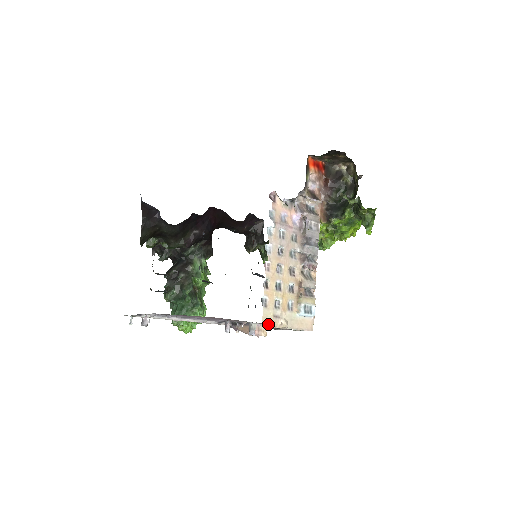
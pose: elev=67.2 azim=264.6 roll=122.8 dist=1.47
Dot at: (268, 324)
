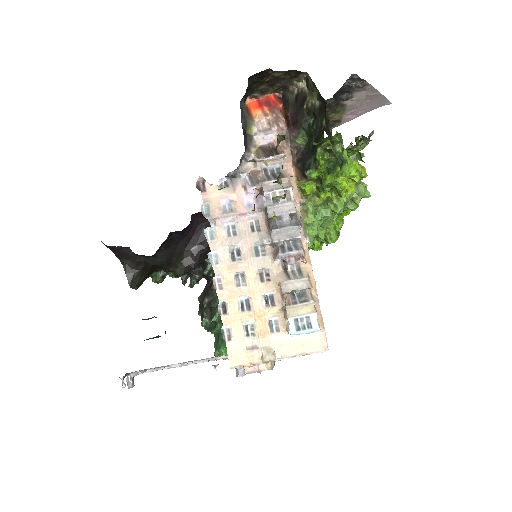
Dot at: (240, 363)
